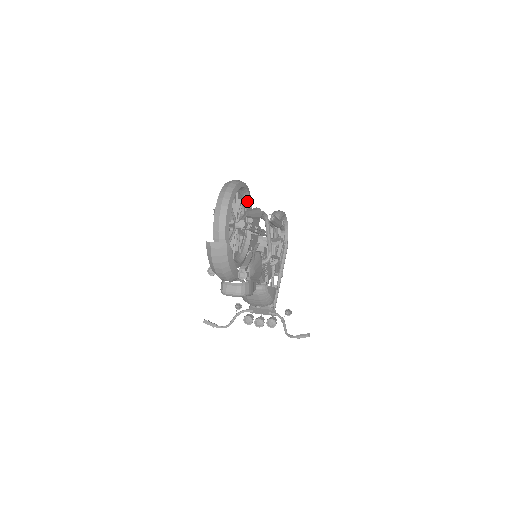
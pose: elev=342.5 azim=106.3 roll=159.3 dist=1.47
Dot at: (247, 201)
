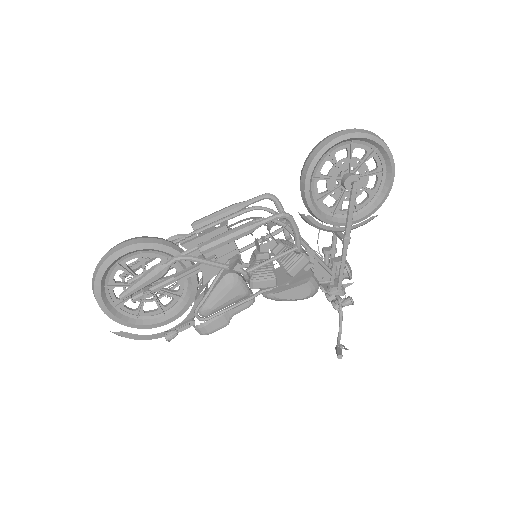
Dot at: (153, 250)
